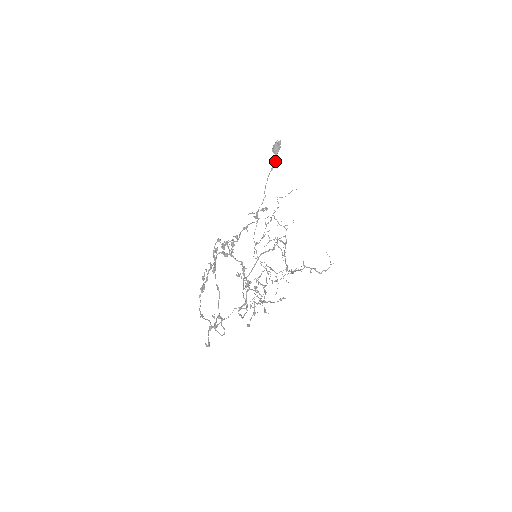
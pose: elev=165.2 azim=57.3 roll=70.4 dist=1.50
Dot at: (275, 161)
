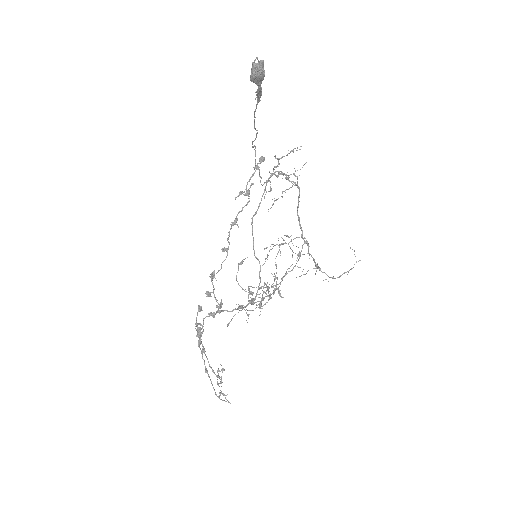
Dot at: (260, 92)
